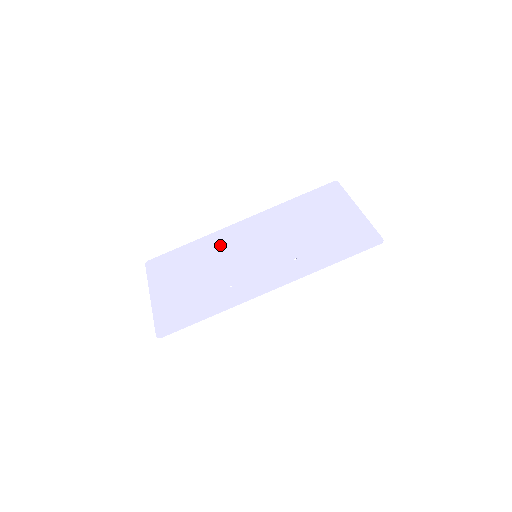
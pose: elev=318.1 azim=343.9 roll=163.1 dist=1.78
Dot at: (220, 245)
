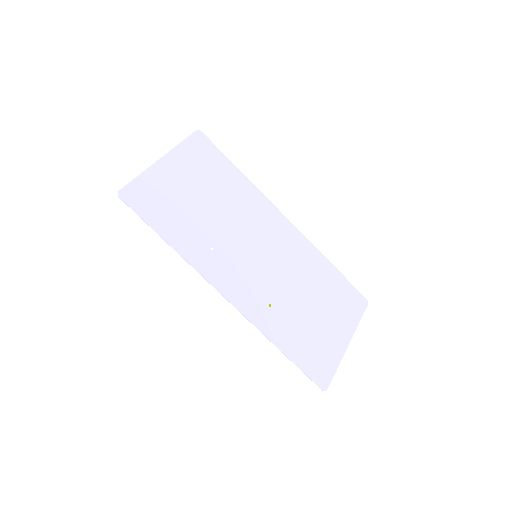
Dot at: (252, 209)
